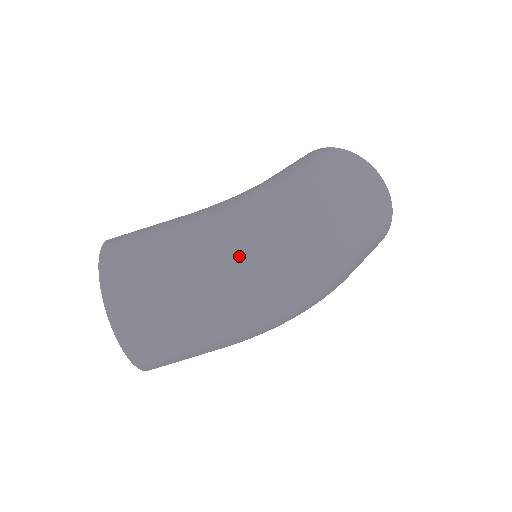
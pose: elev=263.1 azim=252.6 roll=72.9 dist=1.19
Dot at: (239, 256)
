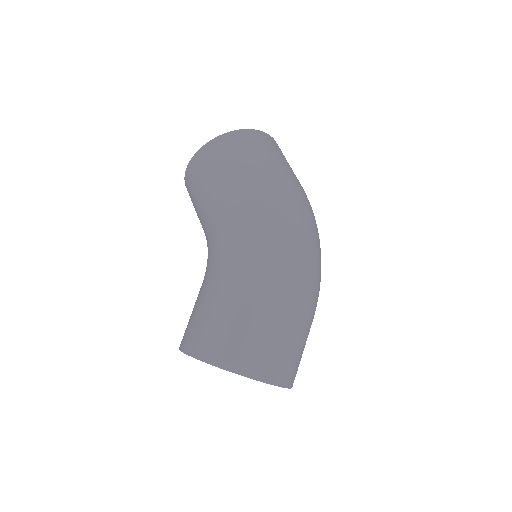
Dot at: (296, 268)
